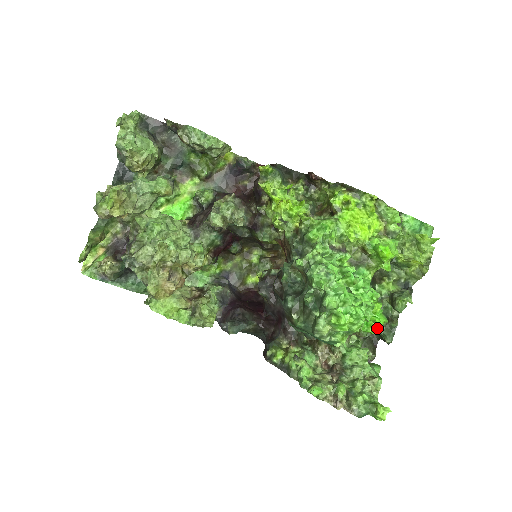
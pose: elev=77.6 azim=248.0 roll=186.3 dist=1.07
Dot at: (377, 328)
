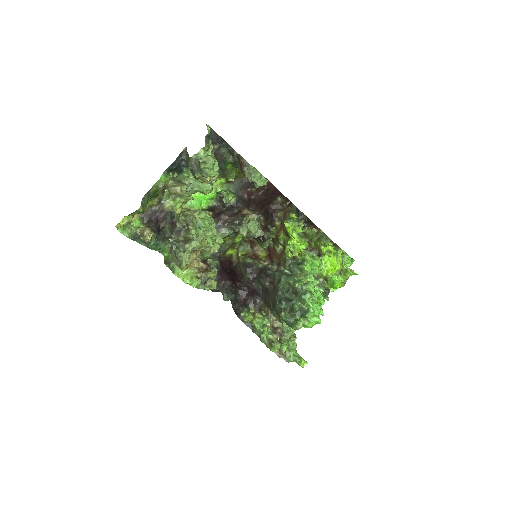
Dot at: occluded
